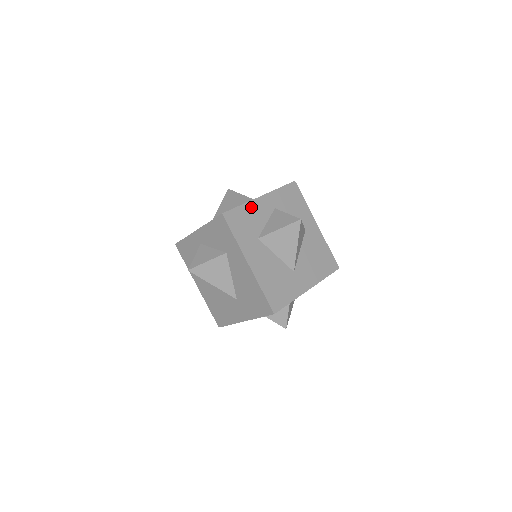
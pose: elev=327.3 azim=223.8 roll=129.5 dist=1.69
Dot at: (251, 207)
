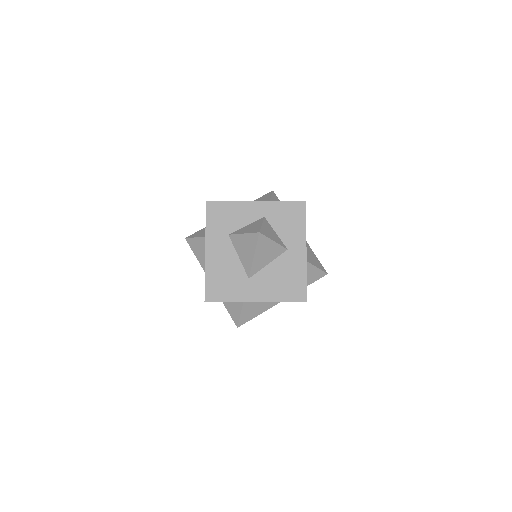
Dot at: (239, 206)
